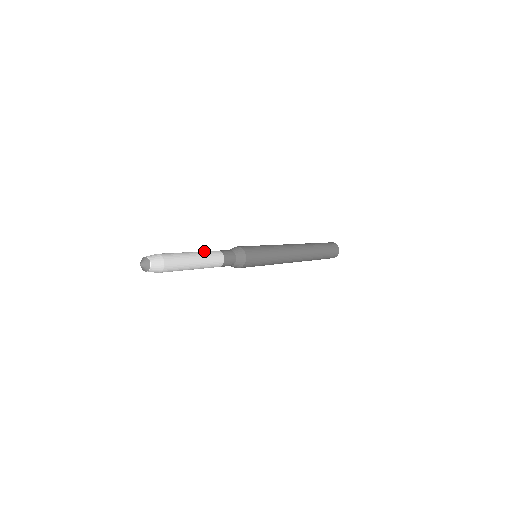
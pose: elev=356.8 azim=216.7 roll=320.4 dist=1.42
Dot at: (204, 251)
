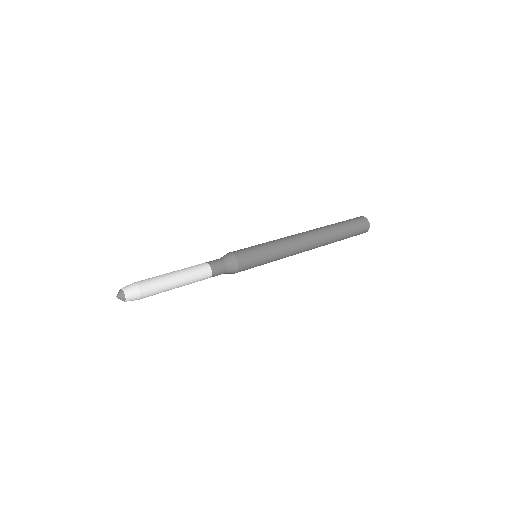
Dot at: (188, 267)
